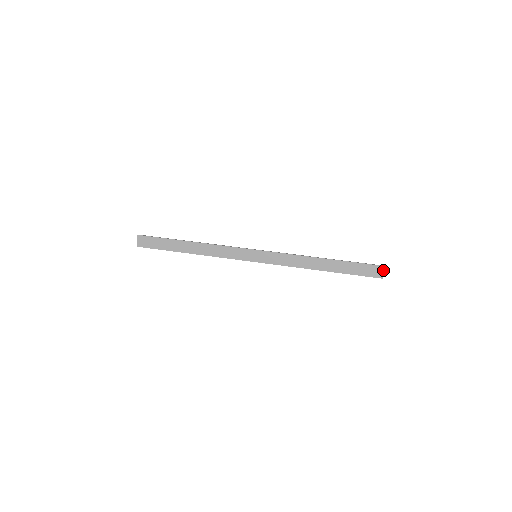
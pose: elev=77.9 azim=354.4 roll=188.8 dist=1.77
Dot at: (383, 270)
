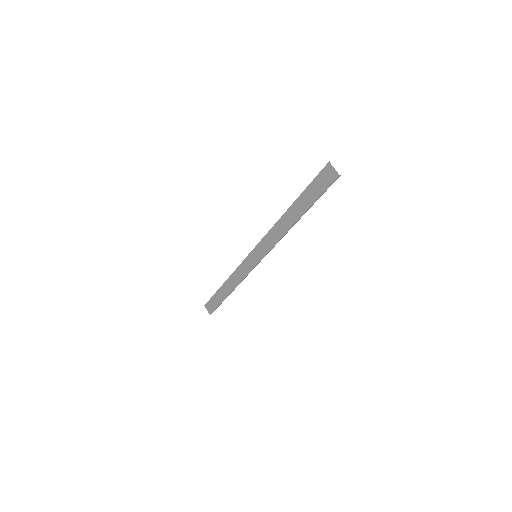
Dot at: (332, 167)
